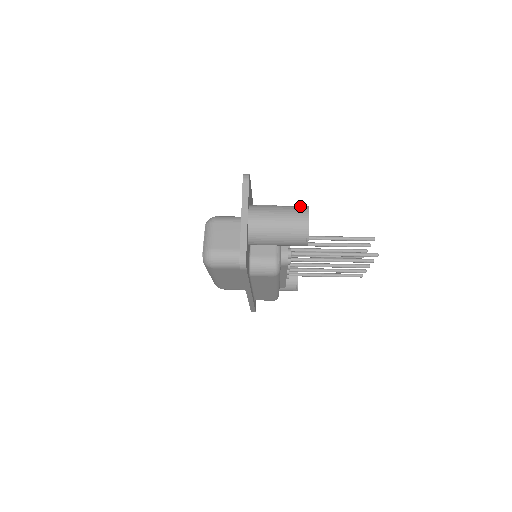
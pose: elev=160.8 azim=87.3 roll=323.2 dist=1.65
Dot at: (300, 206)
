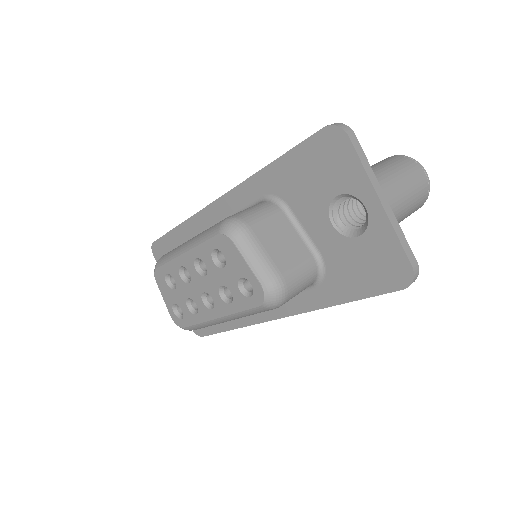
Dot at: (399, 158)
